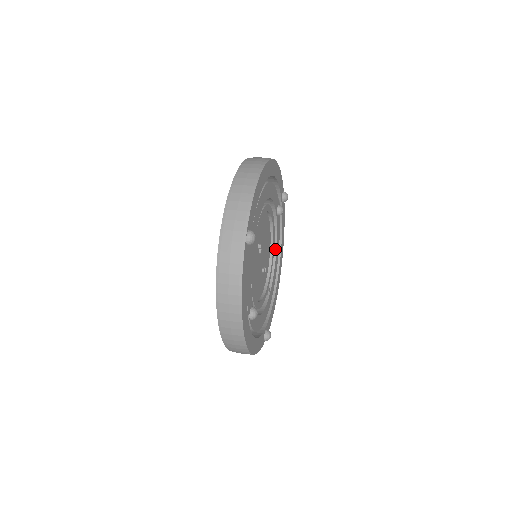
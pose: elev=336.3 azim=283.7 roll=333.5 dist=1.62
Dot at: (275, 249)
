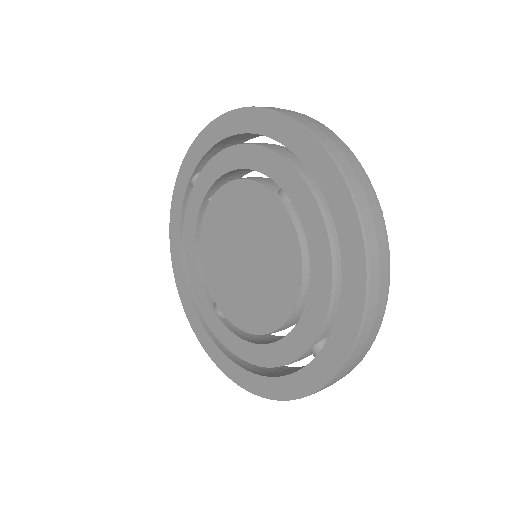
Dot at: occluded
